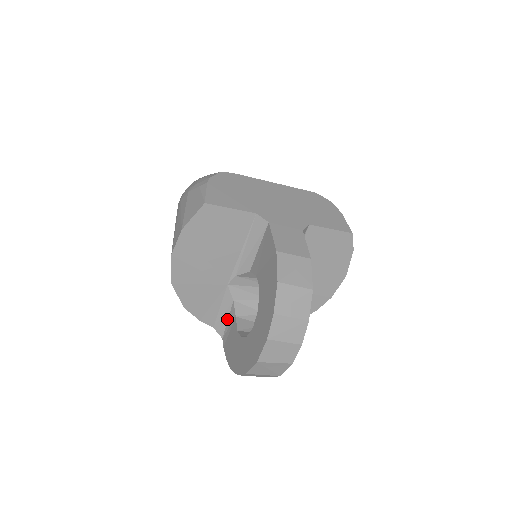
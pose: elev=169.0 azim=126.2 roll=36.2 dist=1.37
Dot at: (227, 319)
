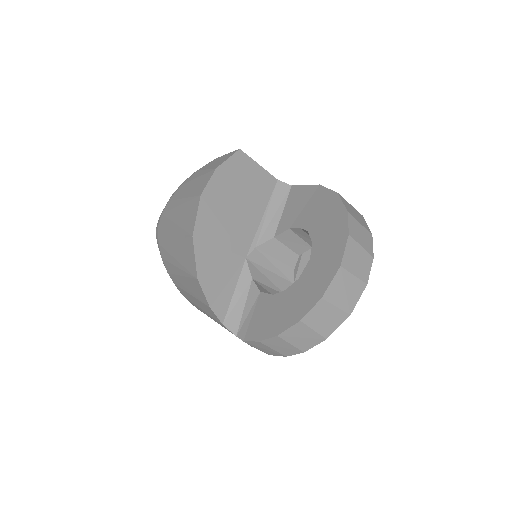
Dot at: (243, 306)
